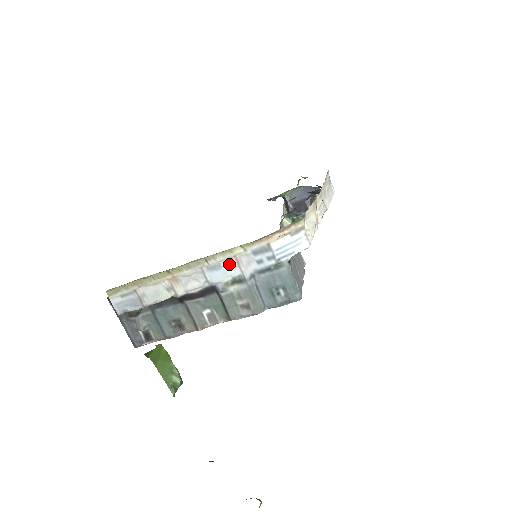
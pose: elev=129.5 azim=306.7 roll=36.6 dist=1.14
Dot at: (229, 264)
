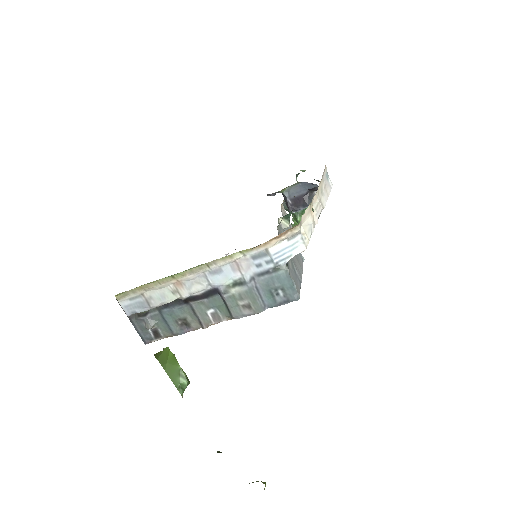
Dot at: (230, 268)
